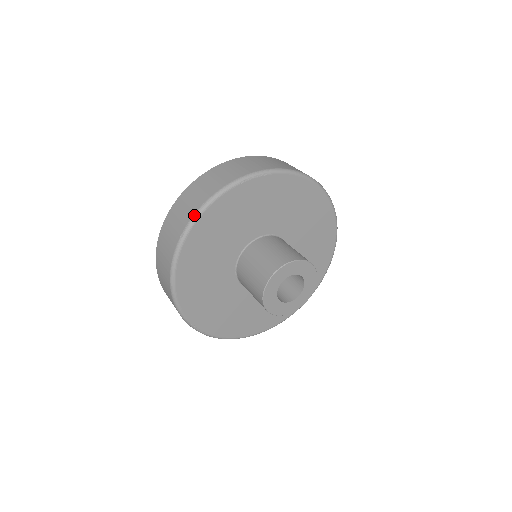
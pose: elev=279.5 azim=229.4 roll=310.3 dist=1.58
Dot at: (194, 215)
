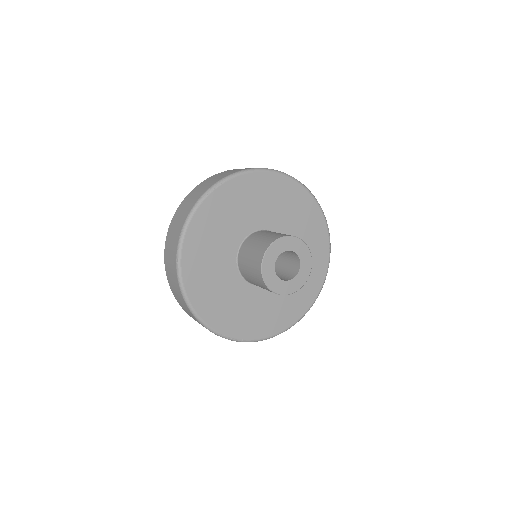
Dot at: (179, 240)
